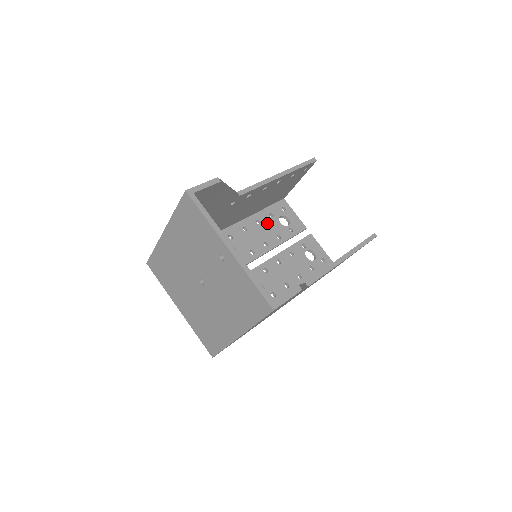
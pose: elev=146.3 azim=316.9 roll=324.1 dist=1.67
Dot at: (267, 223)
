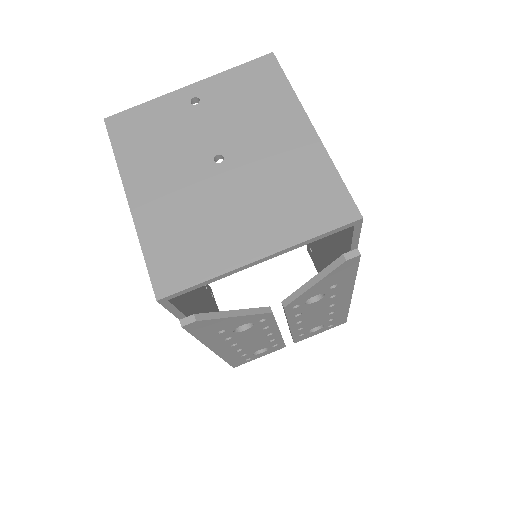
Dot at: occluded
